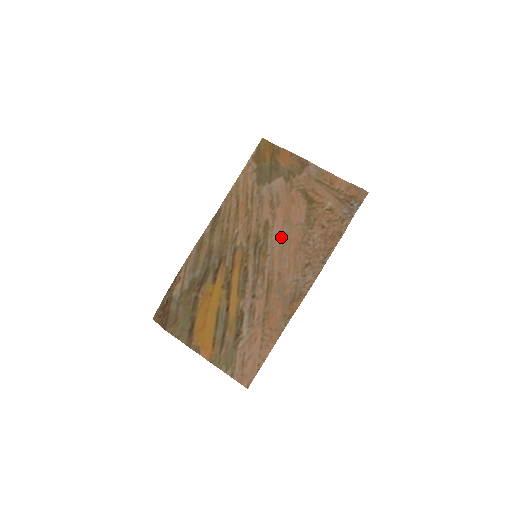
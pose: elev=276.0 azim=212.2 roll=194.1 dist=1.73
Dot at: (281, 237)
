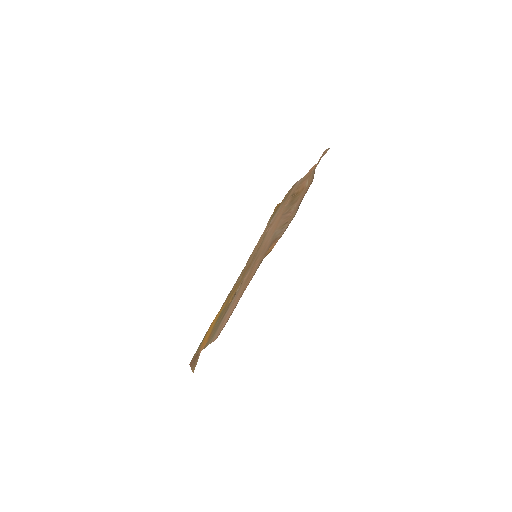
Dot at: (271, 228)
